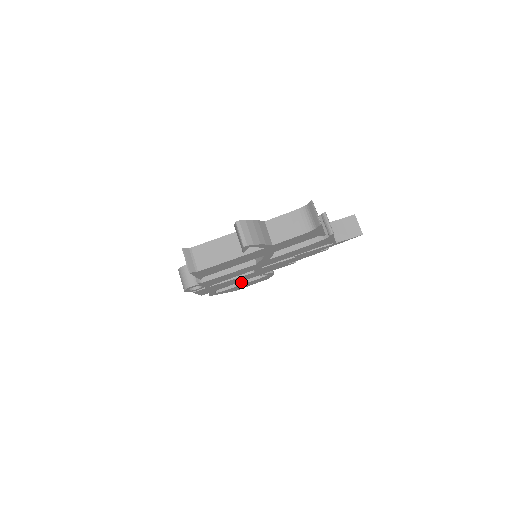
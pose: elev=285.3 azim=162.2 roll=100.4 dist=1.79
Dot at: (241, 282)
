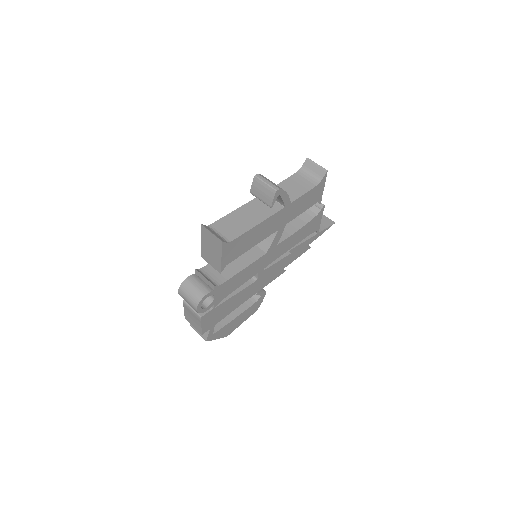
Dot at: (235, 314)
